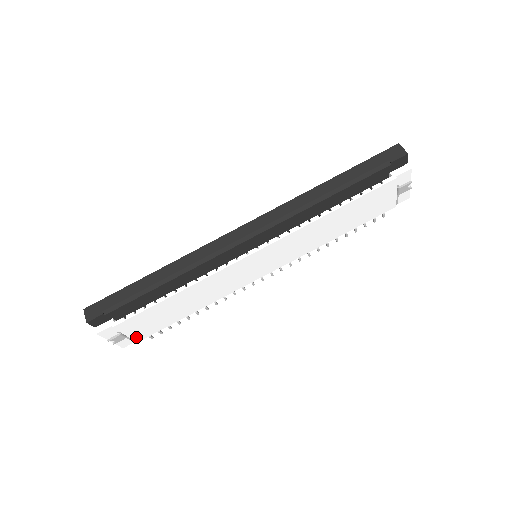
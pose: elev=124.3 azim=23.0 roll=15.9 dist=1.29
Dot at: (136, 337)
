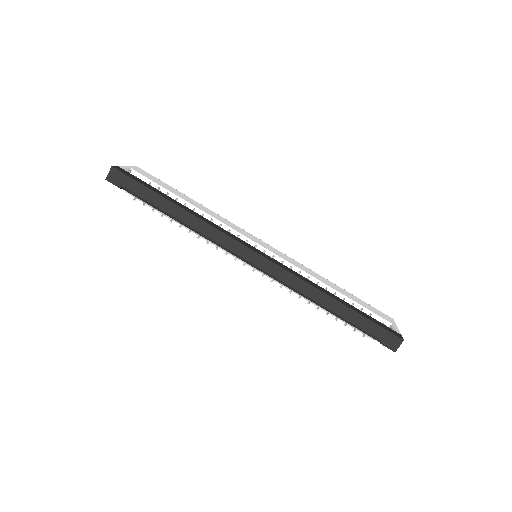
Dot at: occluded
